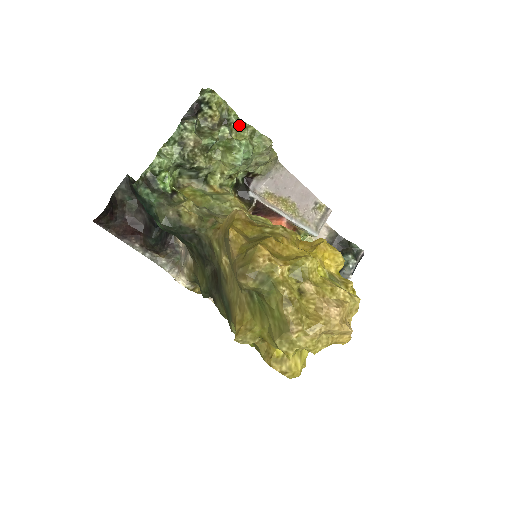
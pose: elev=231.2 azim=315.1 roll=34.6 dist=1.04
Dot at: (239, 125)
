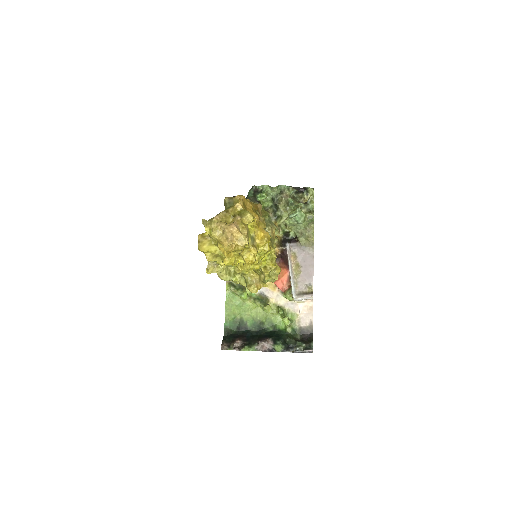
Dot at: (310, 211)
